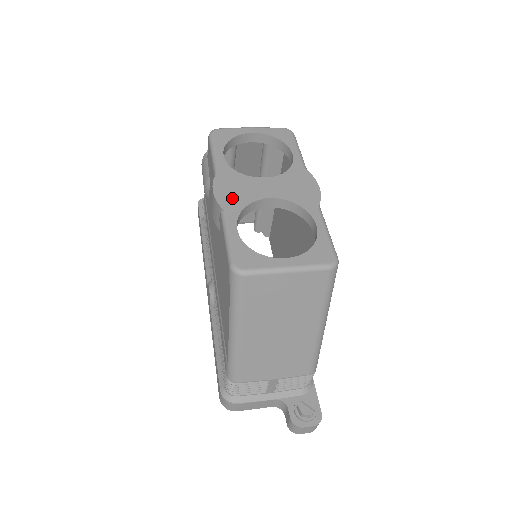
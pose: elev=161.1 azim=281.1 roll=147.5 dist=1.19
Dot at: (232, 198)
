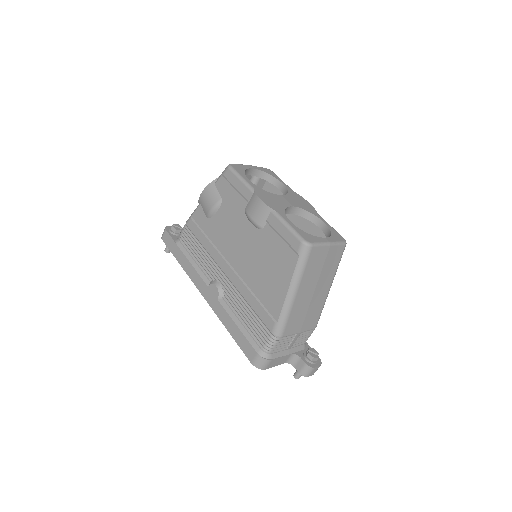
Dot at: (274, 205)
